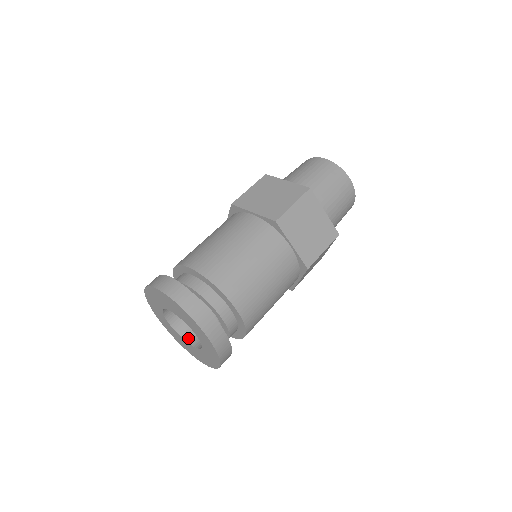
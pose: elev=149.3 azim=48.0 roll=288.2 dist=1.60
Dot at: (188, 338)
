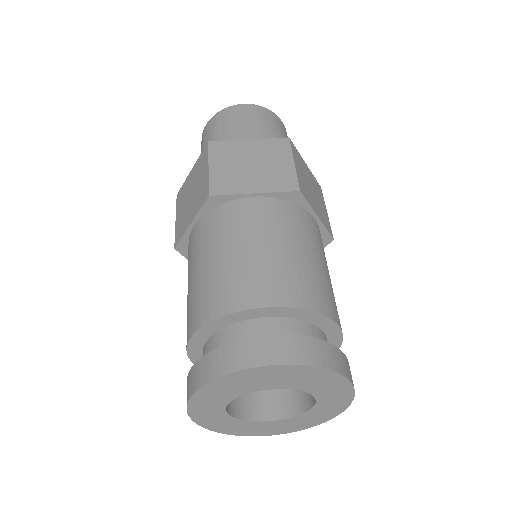
Dot at: (258, 415)
